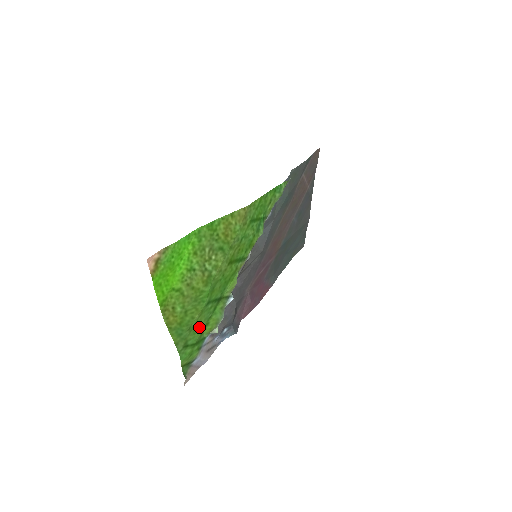
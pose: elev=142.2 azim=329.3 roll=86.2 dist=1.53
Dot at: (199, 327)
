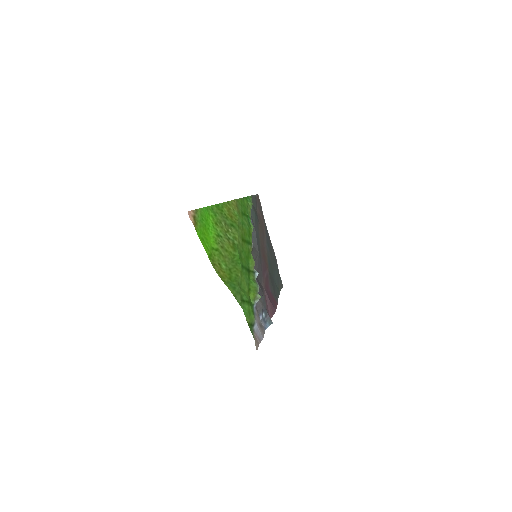
Dot at: (245, 289)
